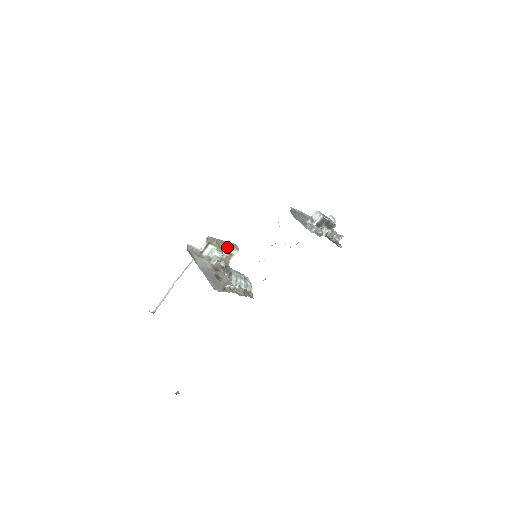
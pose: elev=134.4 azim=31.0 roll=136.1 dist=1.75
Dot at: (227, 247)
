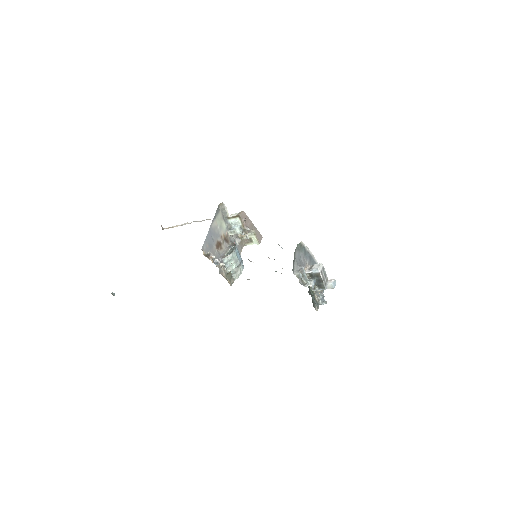
Dot at: (253, 232)
